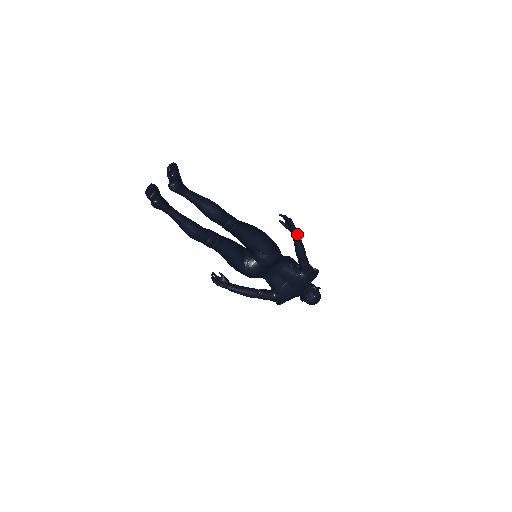
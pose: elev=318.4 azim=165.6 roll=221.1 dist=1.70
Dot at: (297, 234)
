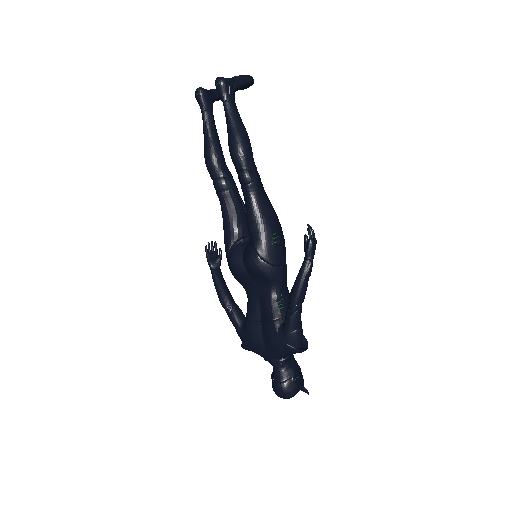
Dot at: (307, 264)
